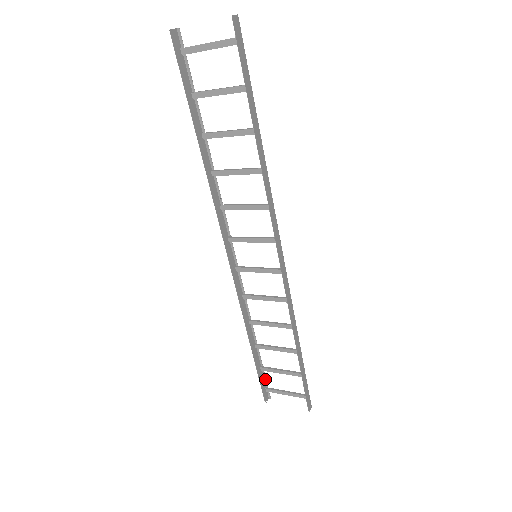
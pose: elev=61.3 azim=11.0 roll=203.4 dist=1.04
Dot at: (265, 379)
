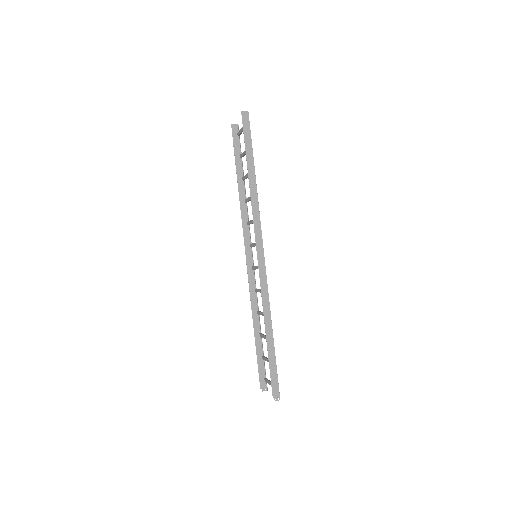
Dot at: (265, 369)
